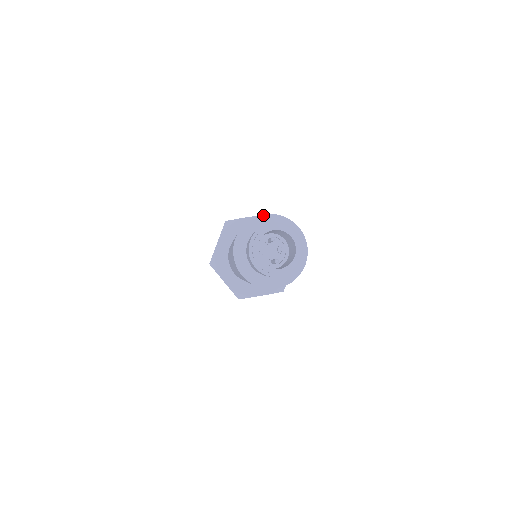
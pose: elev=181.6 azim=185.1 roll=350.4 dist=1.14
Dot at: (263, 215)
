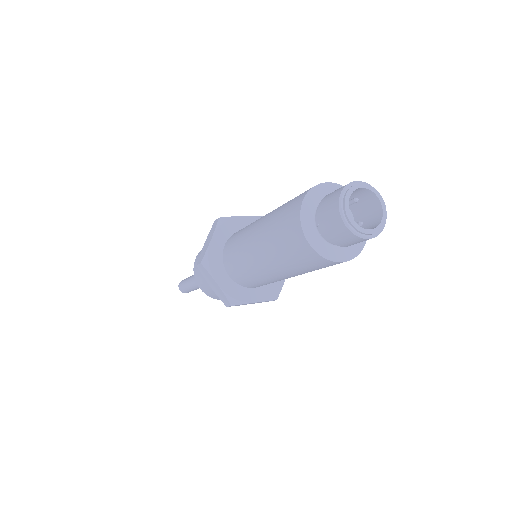
Dot at: (327, 183)
